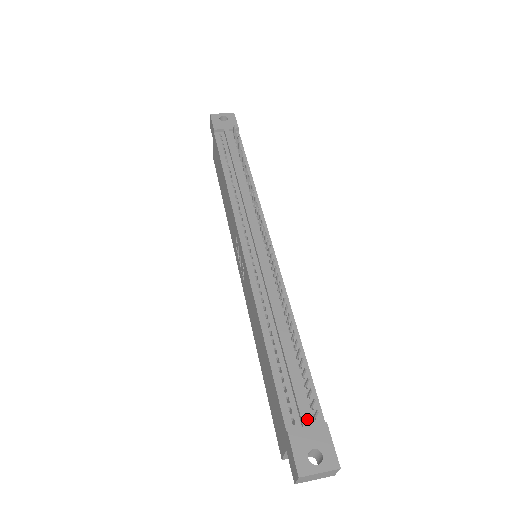
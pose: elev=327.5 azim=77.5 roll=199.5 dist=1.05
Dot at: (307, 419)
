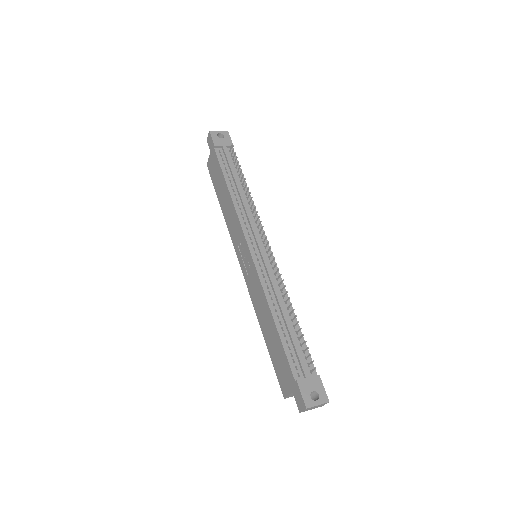
Dot at: (308, 373)
